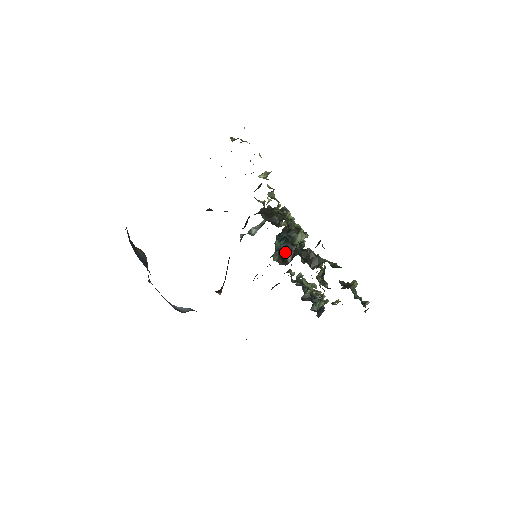
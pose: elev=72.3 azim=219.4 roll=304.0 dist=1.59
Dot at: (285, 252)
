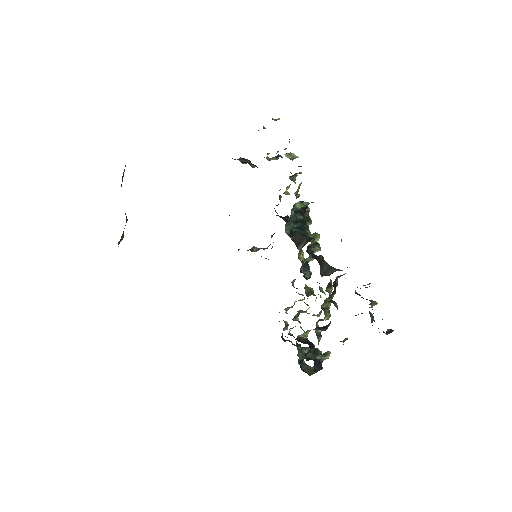
Dot at: (296, 239)
